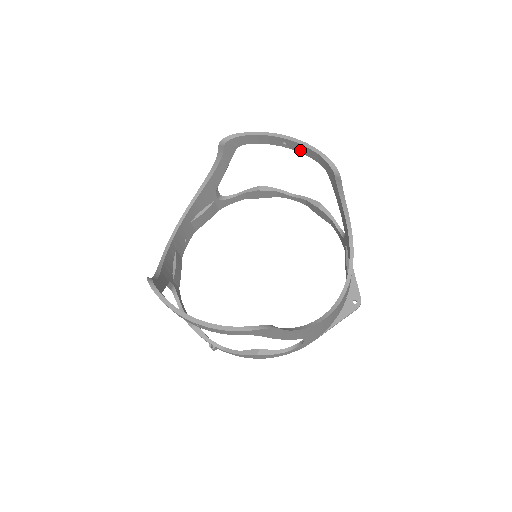
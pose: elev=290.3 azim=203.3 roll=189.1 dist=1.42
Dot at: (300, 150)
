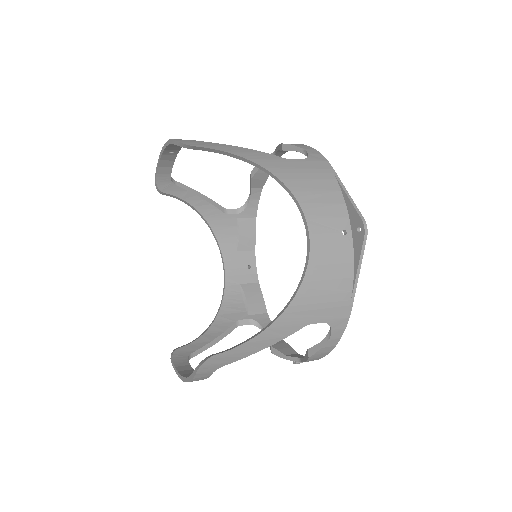
Dot at: (178, 147)
